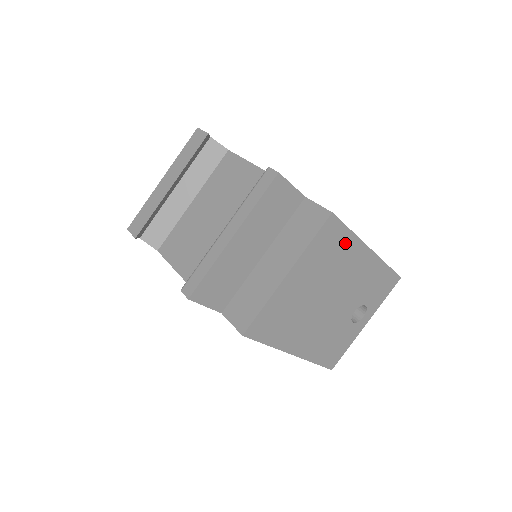
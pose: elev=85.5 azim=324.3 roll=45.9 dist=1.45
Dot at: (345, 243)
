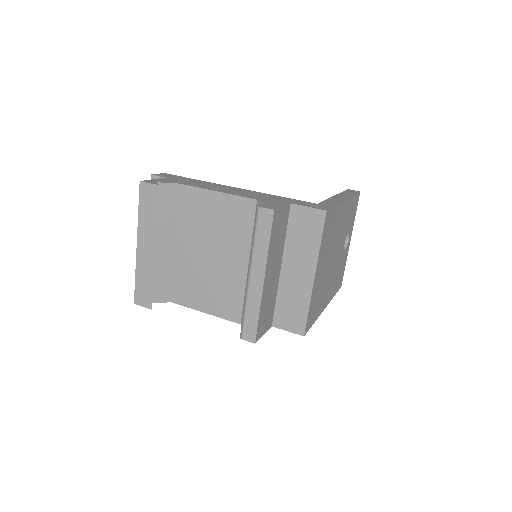
Dot at: (335, 216)
